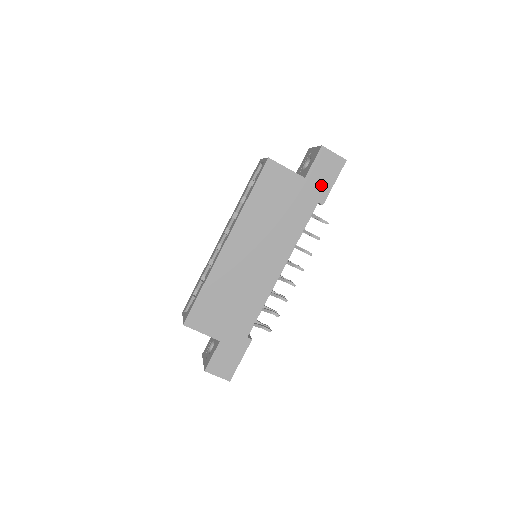
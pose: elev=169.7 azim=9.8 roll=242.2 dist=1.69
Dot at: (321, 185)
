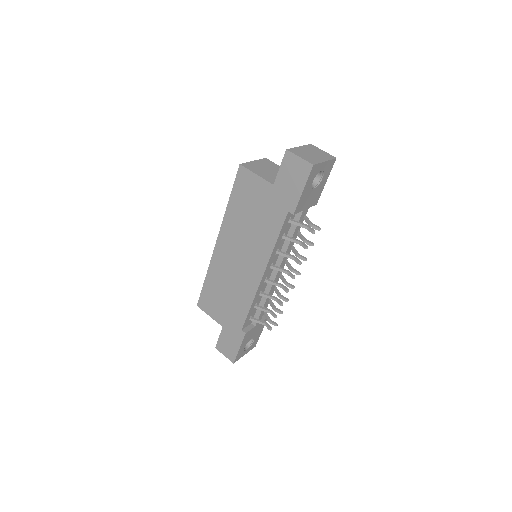
Dot at: (290, 193)
